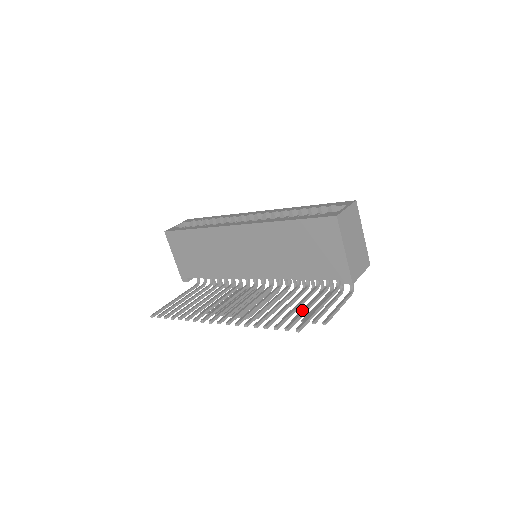
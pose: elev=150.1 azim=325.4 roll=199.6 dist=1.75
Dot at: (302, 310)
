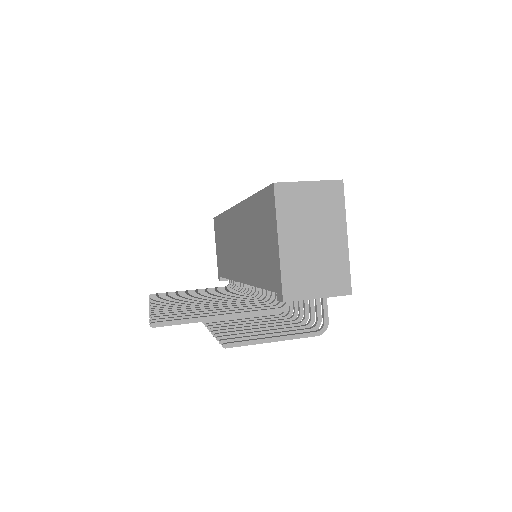
Dot at: (203, 313)
